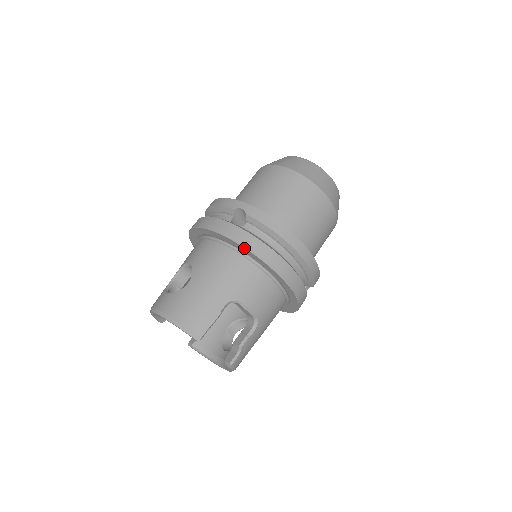
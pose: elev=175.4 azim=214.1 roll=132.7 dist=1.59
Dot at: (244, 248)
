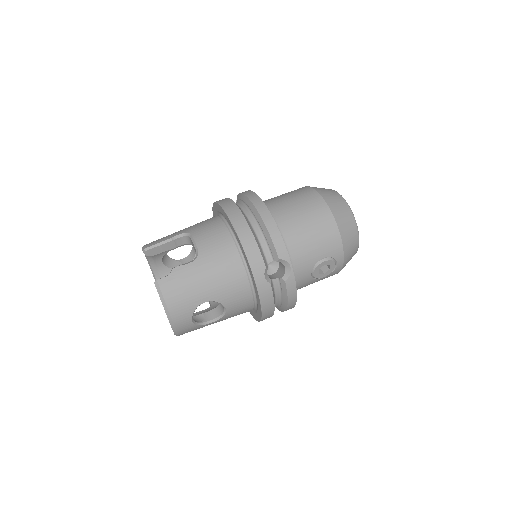
Dot at: (215, 203)
